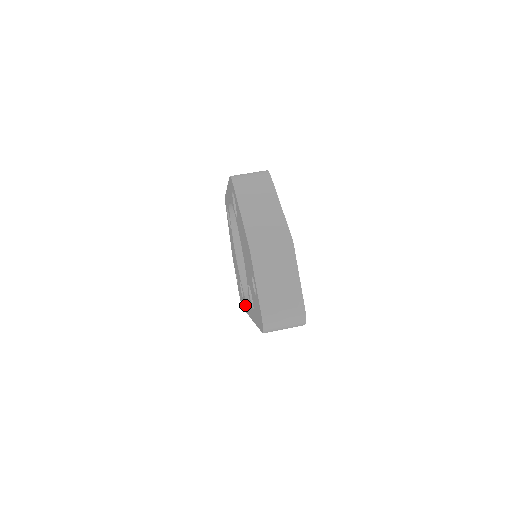
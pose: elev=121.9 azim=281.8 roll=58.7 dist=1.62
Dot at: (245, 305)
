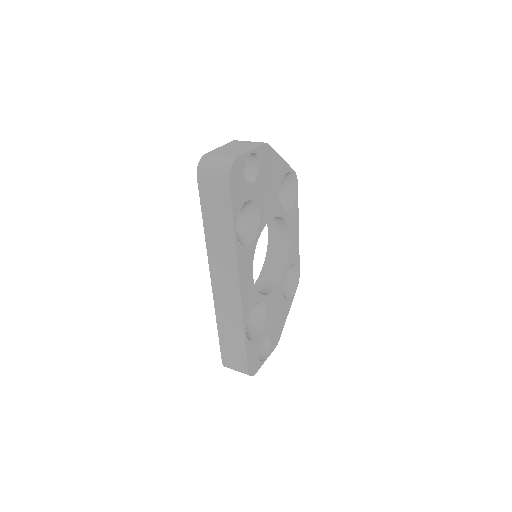
Dot at: occluded
